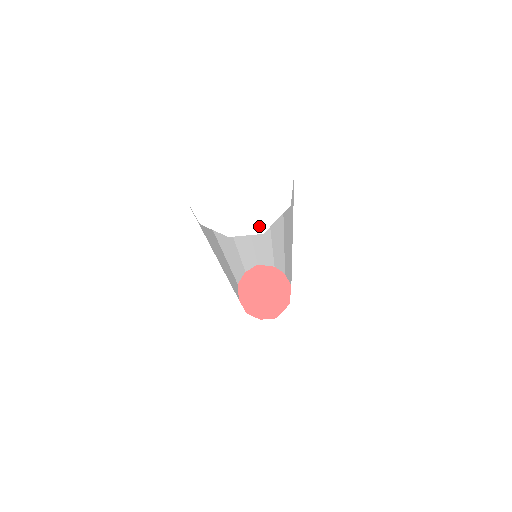
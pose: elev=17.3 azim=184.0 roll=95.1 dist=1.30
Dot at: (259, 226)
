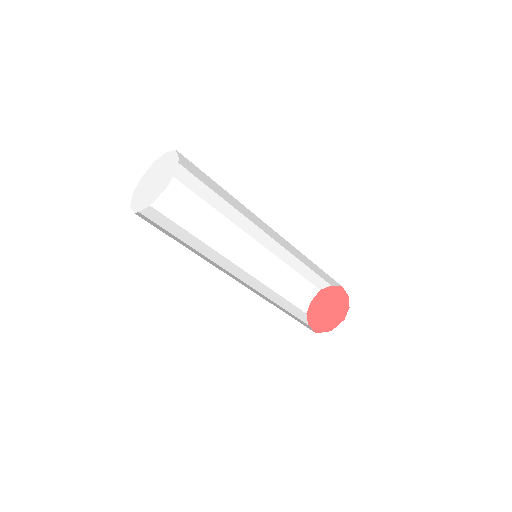
Dot at: (137, 208)
